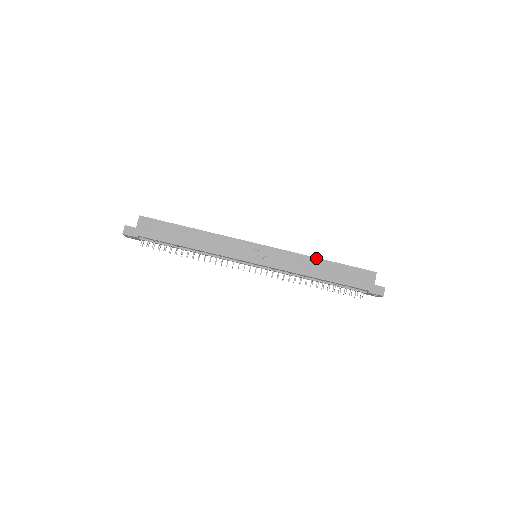
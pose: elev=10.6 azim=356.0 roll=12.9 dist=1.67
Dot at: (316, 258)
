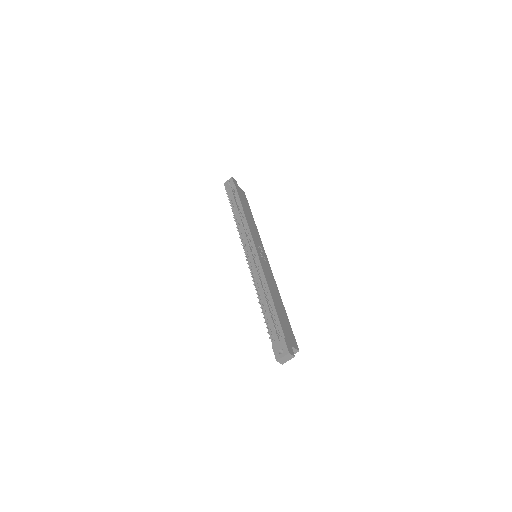
Dot at: occluded
